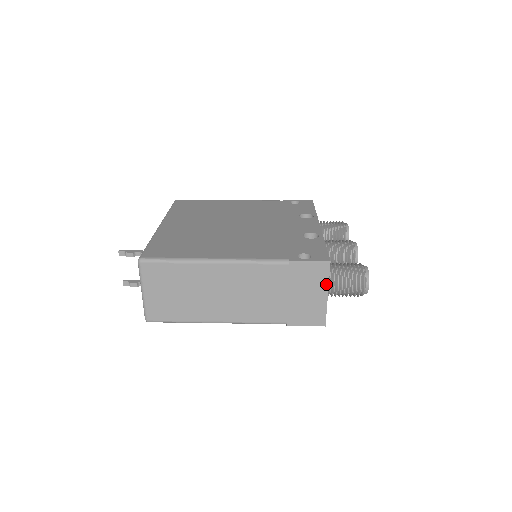
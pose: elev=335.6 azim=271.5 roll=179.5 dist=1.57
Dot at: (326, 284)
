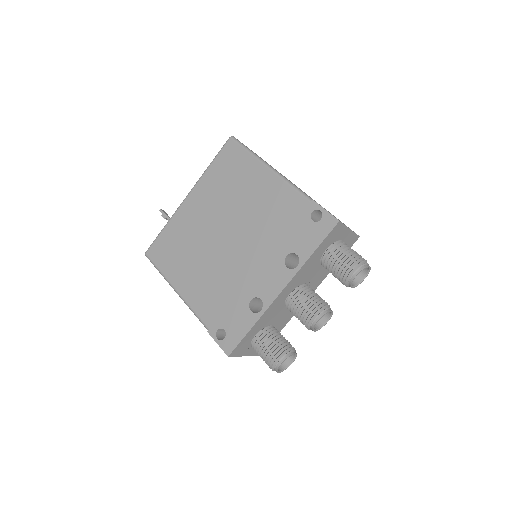
Dot at: (238, 355)
